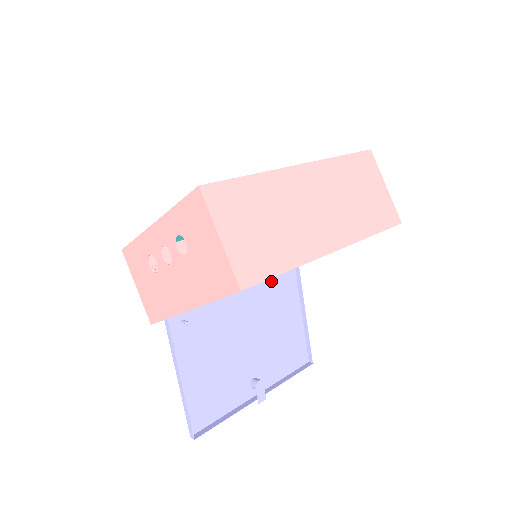
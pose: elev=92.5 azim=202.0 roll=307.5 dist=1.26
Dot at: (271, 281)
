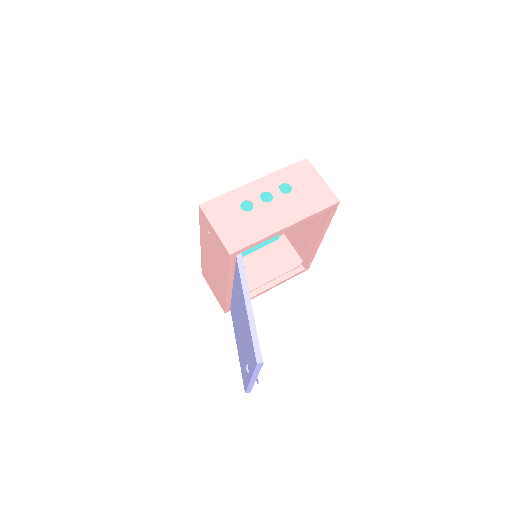
Dot at: (232, 303)
